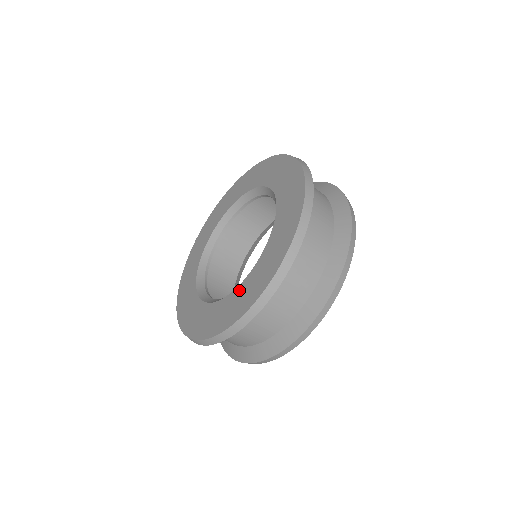
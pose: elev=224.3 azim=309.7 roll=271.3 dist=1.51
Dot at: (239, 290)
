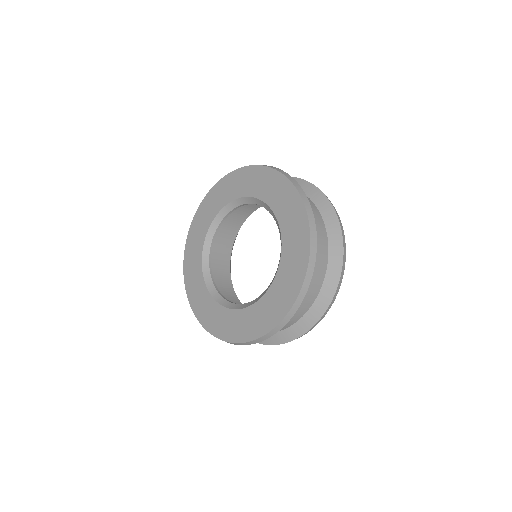
Dot at: (274, 288)
